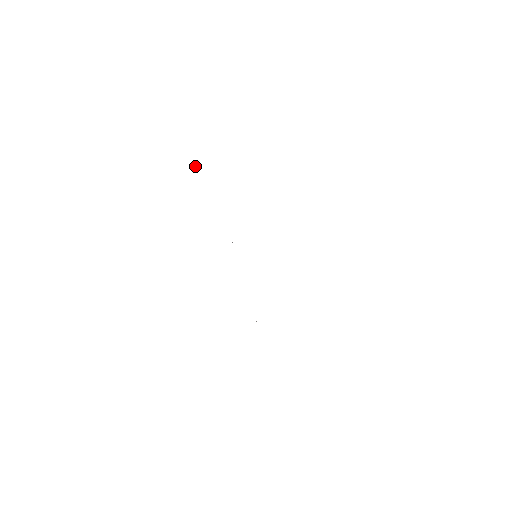
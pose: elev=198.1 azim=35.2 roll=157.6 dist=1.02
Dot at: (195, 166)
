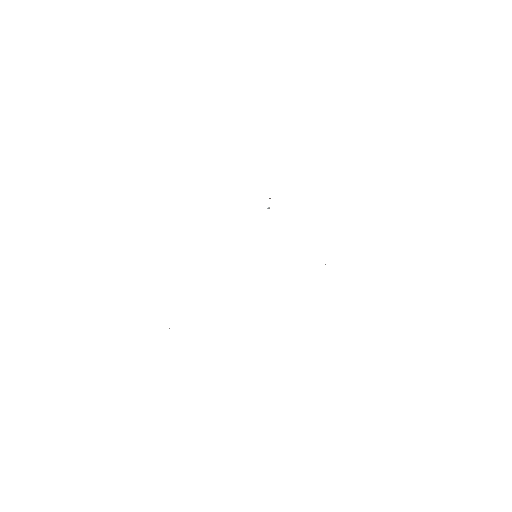
Dot at: (269, 207)
